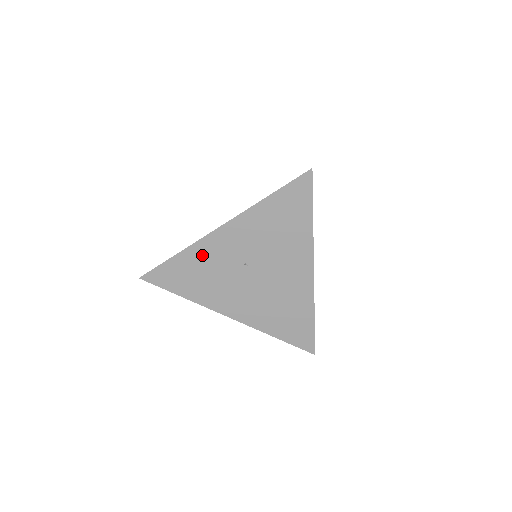
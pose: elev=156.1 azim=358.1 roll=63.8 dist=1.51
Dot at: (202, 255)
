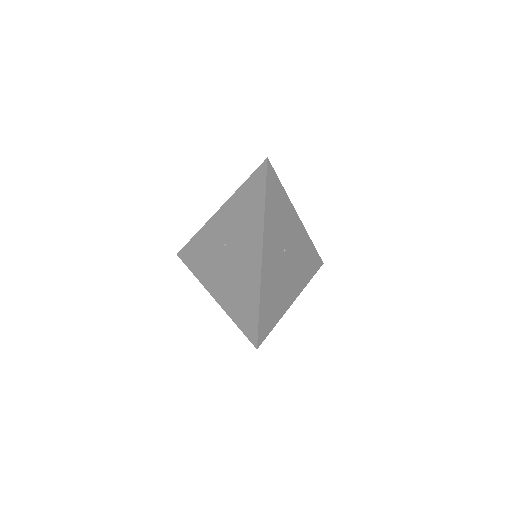
Dot at: (206, 236)
